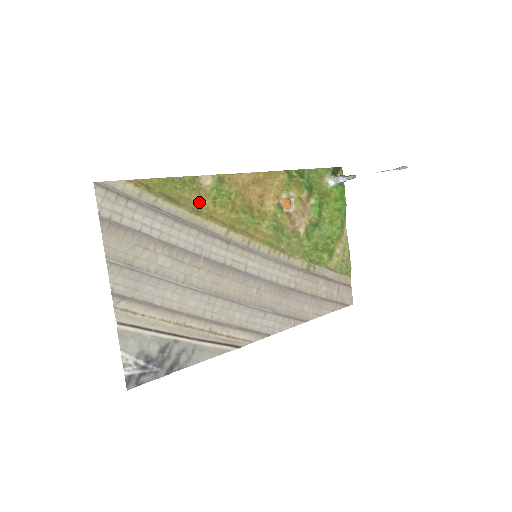
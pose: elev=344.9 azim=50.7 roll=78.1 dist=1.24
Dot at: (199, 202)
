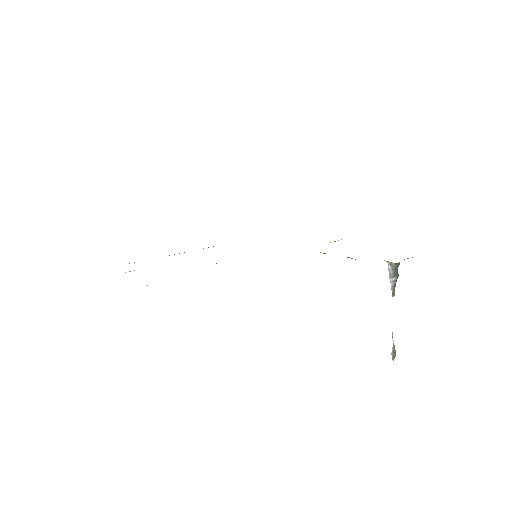
Dot at: occluded
